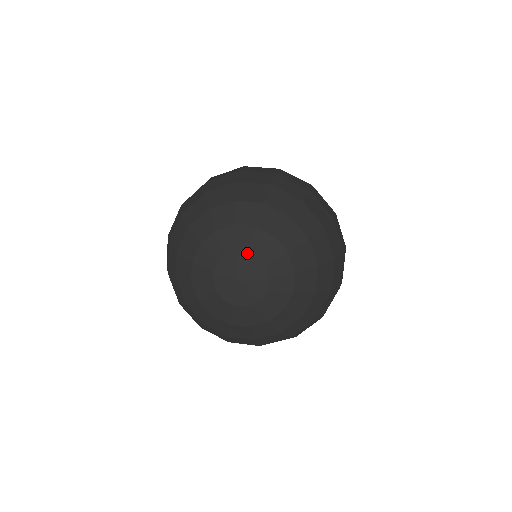
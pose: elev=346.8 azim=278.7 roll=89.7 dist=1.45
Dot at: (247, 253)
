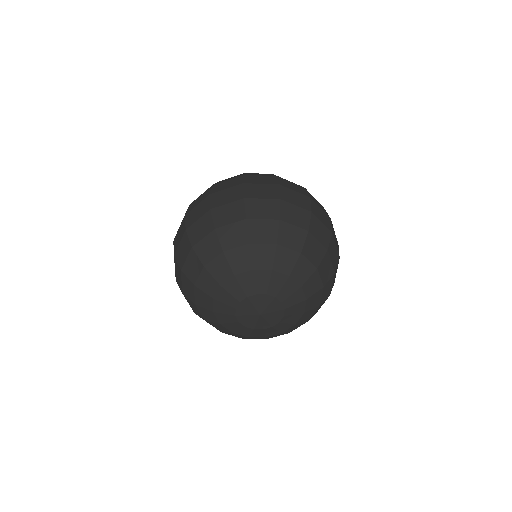
Dot at: (266, 294)
